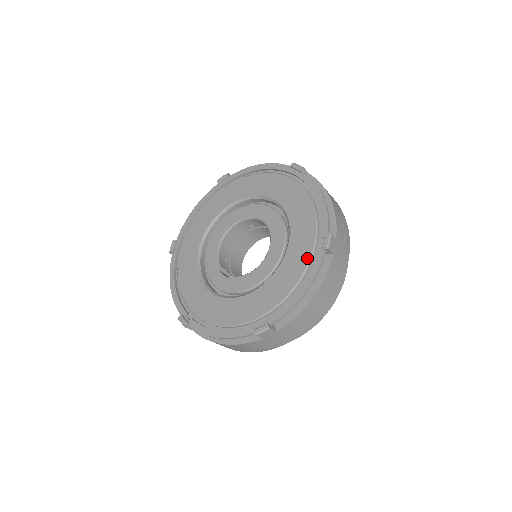
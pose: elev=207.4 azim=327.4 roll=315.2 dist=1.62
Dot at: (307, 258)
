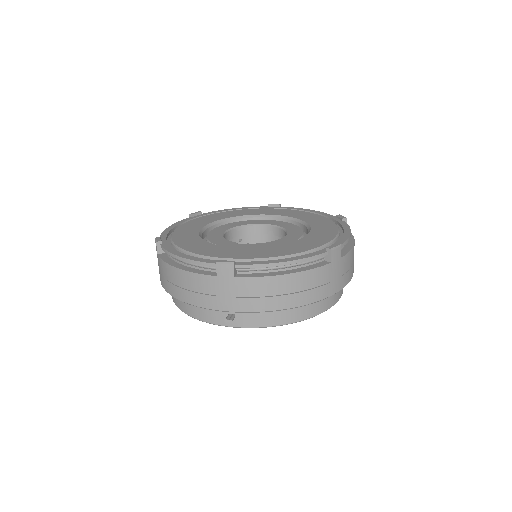
Dot at: (333, 224)
